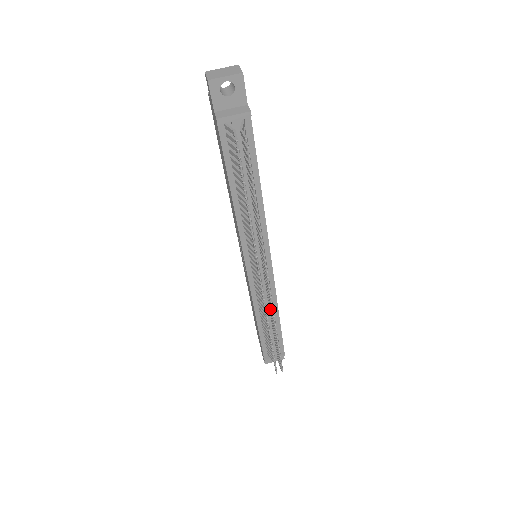
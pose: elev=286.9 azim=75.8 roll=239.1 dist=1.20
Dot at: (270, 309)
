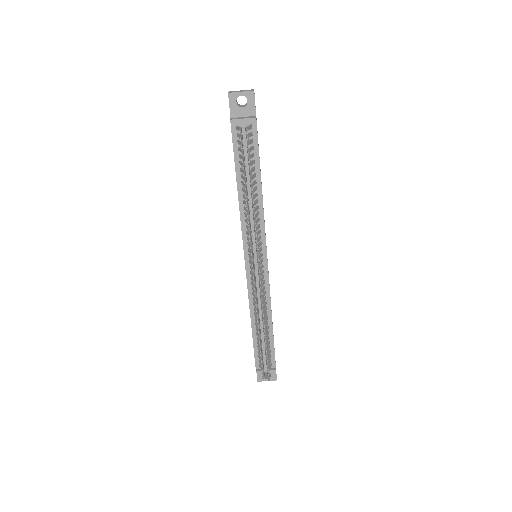
Dot at: (261, 305)
